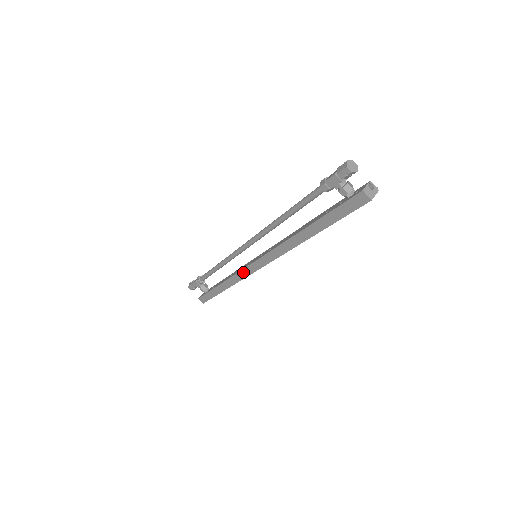
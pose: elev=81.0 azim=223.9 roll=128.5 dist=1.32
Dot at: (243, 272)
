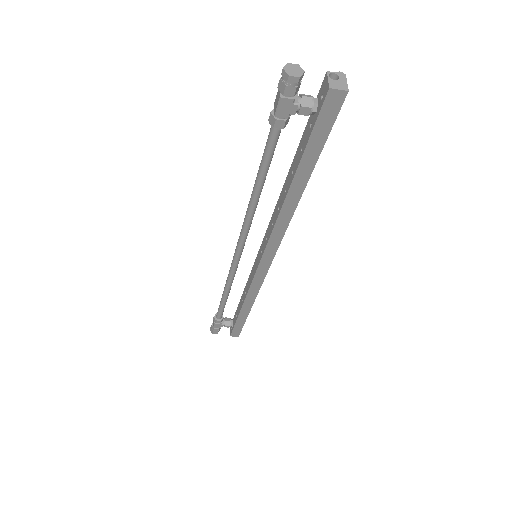
Dot at: (255, 281)
